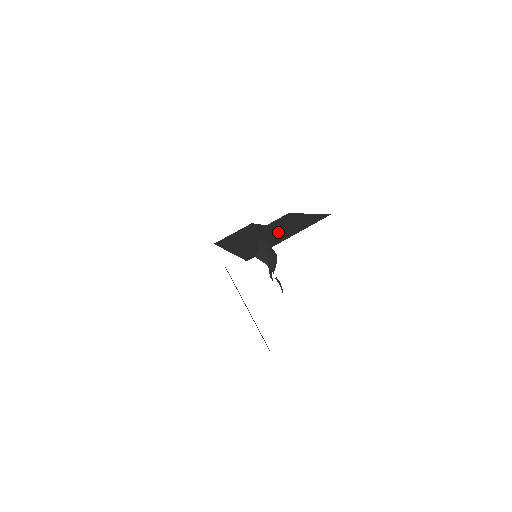
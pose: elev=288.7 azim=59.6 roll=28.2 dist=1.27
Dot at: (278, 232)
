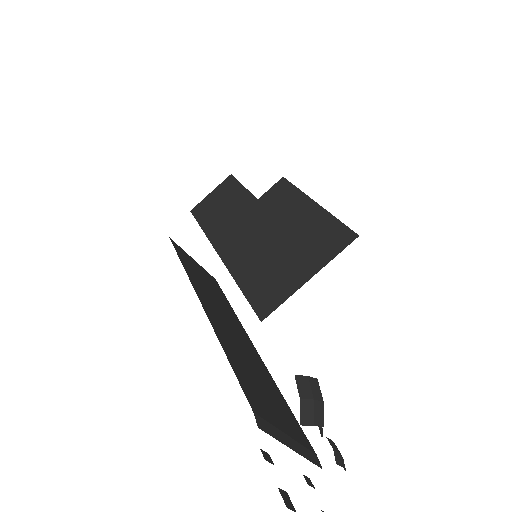
Dot at: (285, 244)
